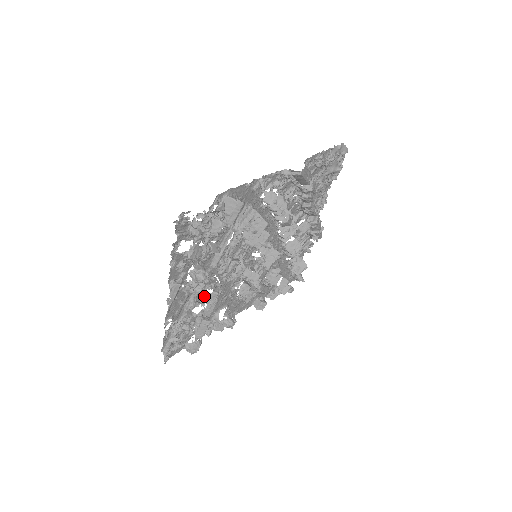
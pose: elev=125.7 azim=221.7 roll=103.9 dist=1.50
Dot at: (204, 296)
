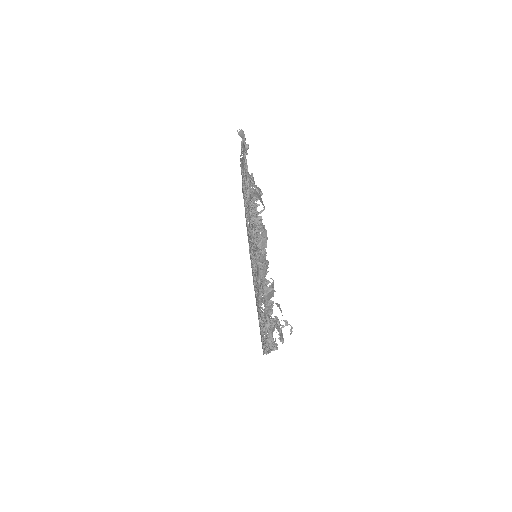
Dot at: occluded
